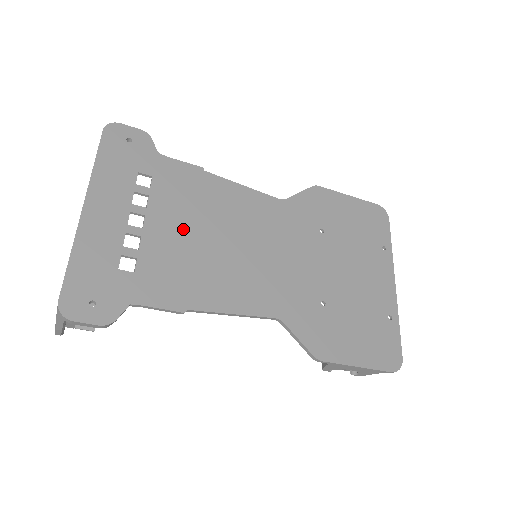
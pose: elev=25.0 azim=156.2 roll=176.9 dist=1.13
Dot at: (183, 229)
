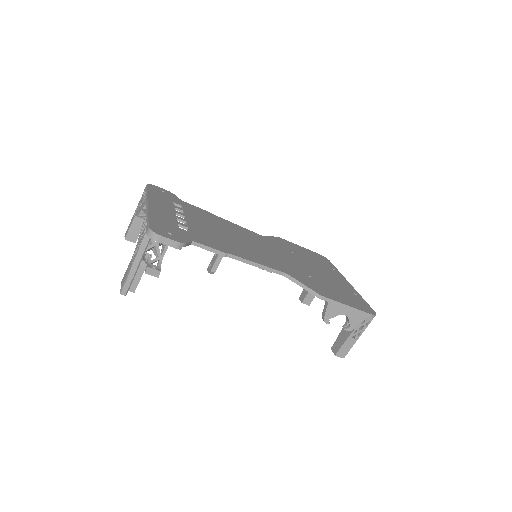
Dot at: (209, 227)
